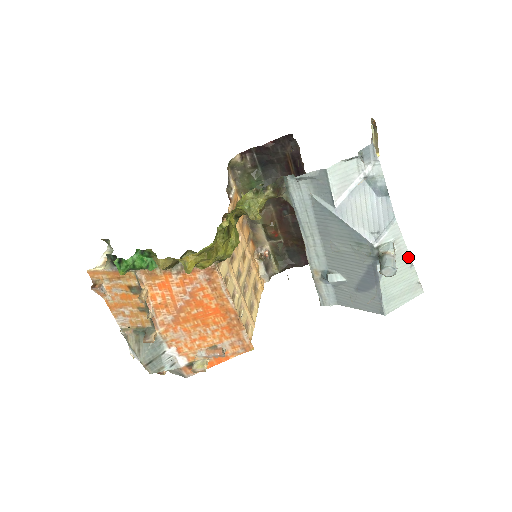
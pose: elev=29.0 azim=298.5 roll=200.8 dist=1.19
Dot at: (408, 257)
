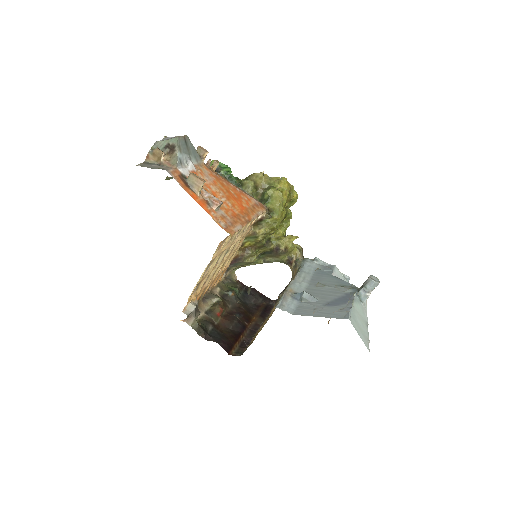
Dot at: (367, 319)
